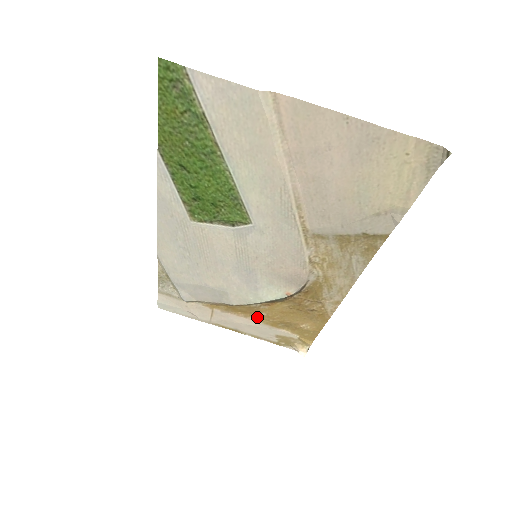
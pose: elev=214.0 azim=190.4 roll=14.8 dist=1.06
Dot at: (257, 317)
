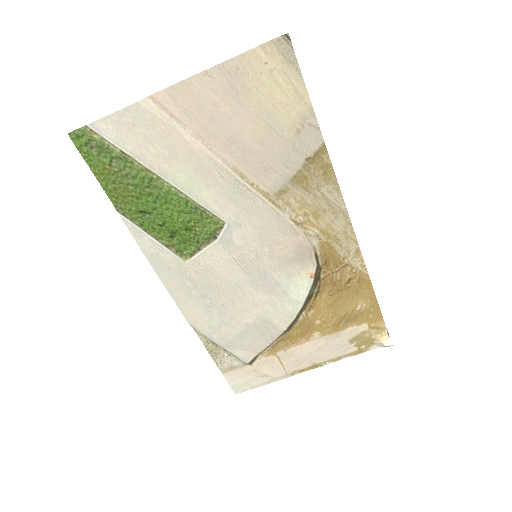
Dot at: (316, 332)
